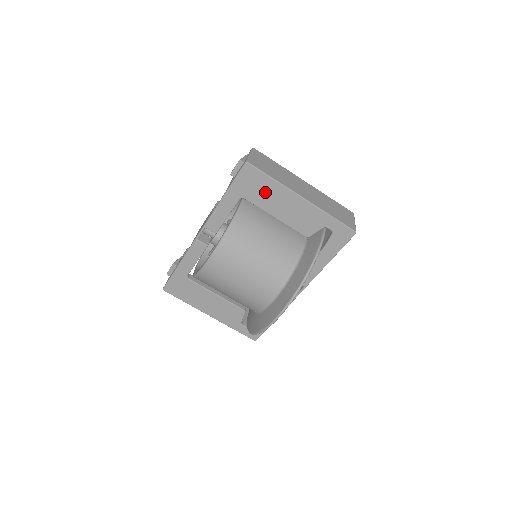
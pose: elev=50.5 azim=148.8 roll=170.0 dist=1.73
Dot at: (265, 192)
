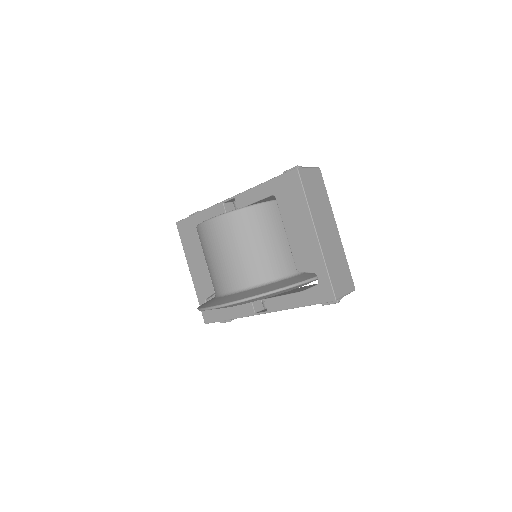
Dot at: (293, 205)
